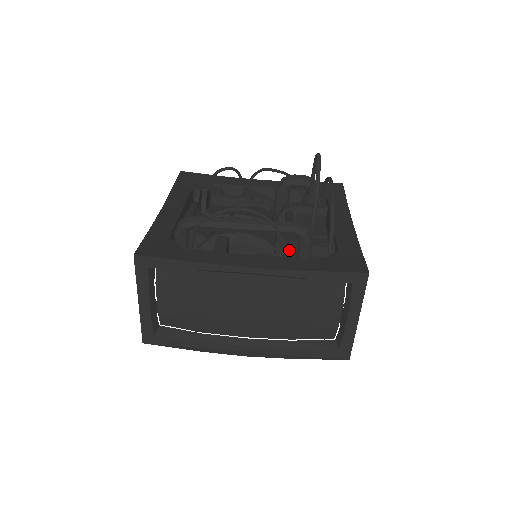
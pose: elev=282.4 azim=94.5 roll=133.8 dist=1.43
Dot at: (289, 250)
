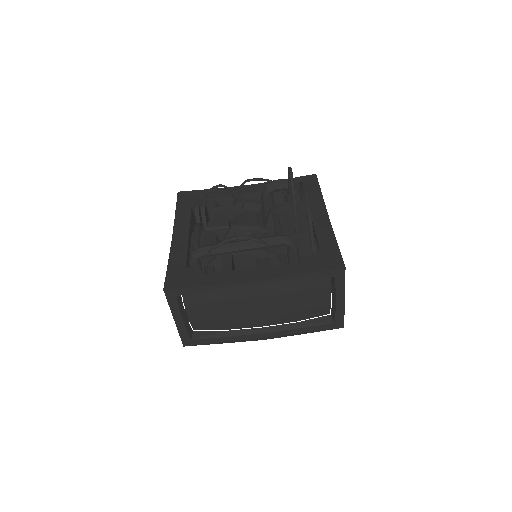
Dot at: (281, 255)
